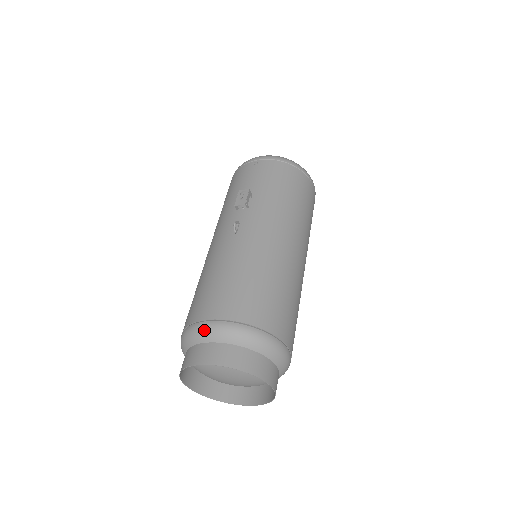
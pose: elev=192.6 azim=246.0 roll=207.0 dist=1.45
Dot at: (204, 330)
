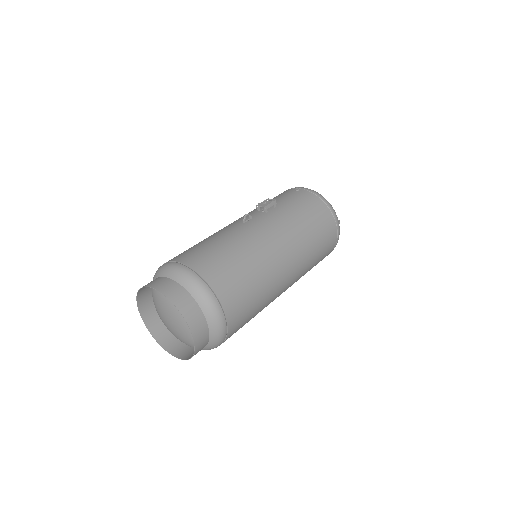
Dot at: (170, 267)
